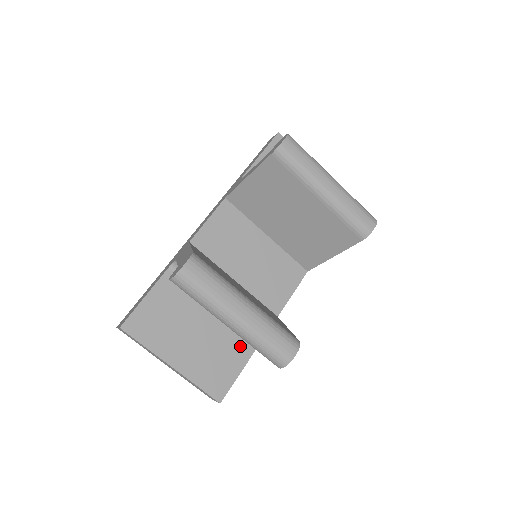
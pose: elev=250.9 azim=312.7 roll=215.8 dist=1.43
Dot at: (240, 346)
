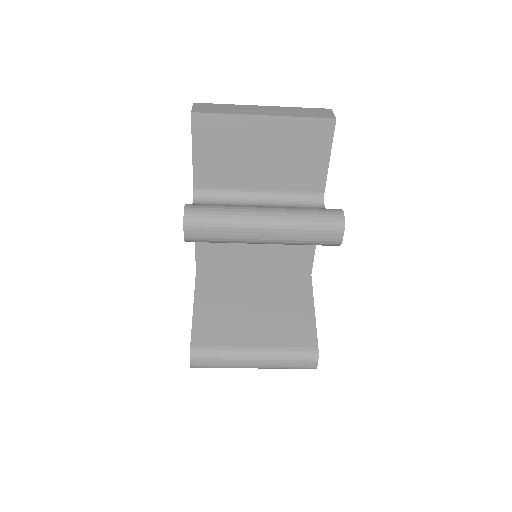
Dot at: occluded
